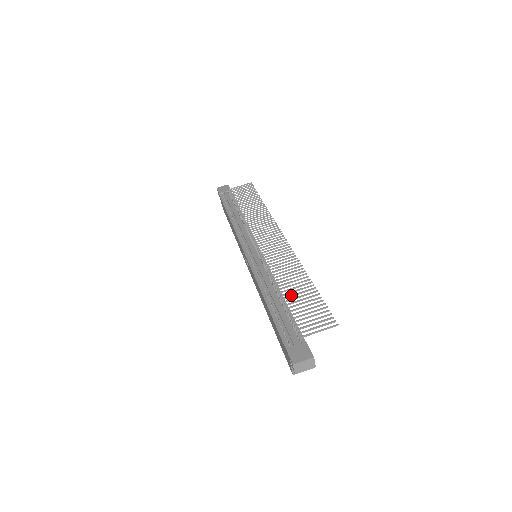
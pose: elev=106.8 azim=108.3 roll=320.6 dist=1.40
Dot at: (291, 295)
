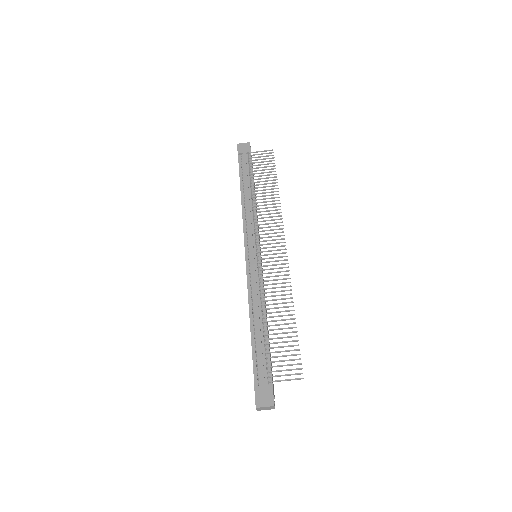
Dot at: (273, 329)
